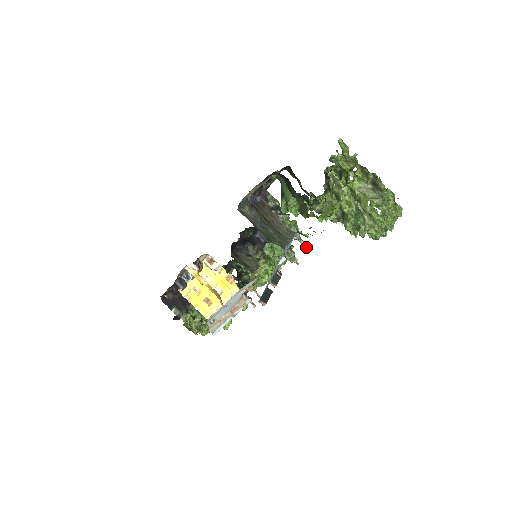
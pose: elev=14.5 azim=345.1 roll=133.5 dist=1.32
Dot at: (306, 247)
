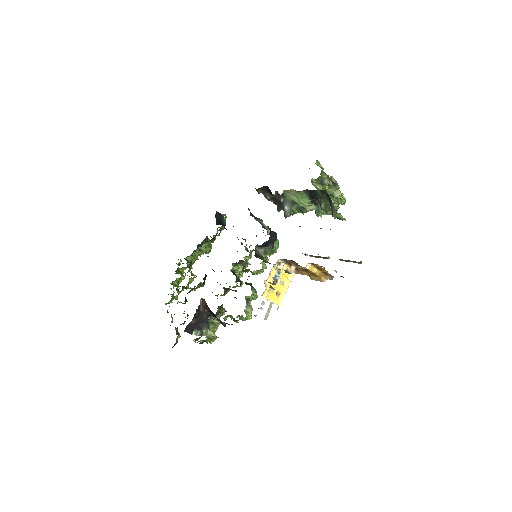
Dot at: occluded
